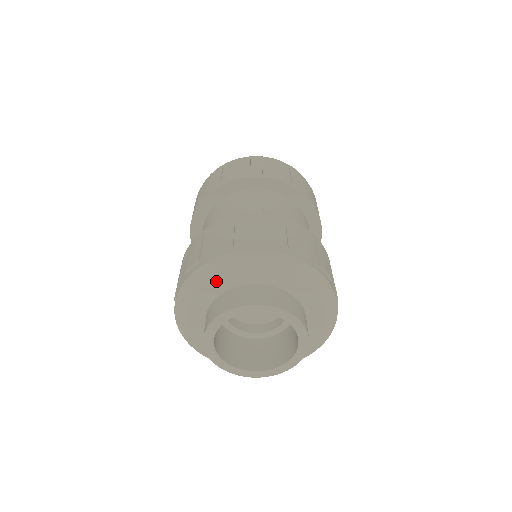
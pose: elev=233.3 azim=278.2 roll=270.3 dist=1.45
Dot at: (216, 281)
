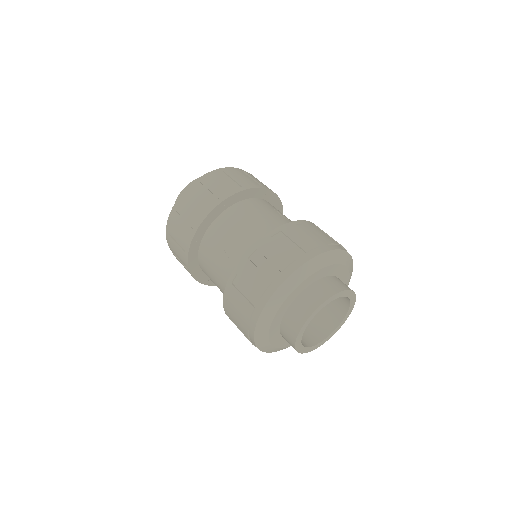
Dot at: (313, 275)
